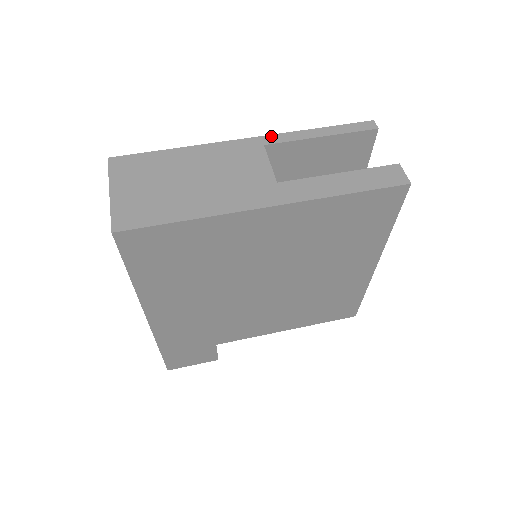
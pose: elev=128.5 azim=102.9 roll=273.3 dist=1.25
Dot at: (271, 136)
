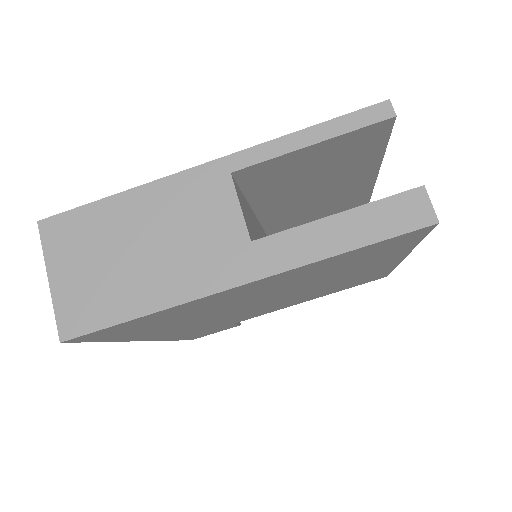
Dot at: (240, 154)
